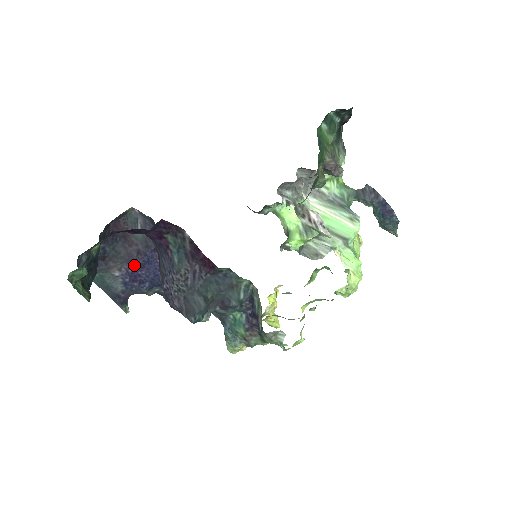
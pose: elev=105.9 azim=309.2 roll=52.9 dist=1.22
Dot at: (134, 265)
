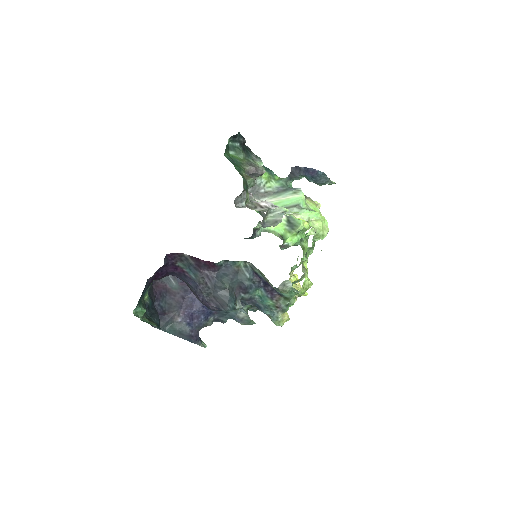
Dot at: (186, 308)
